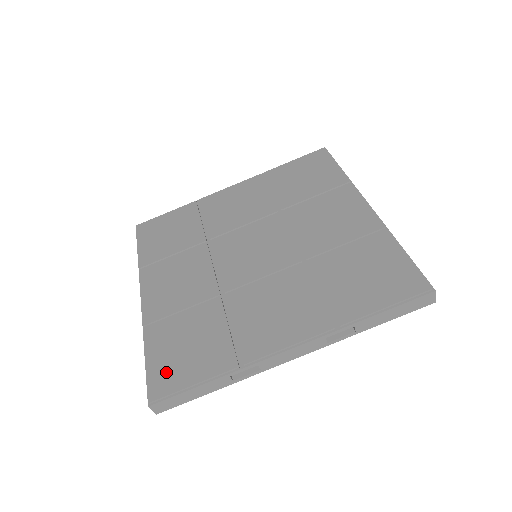
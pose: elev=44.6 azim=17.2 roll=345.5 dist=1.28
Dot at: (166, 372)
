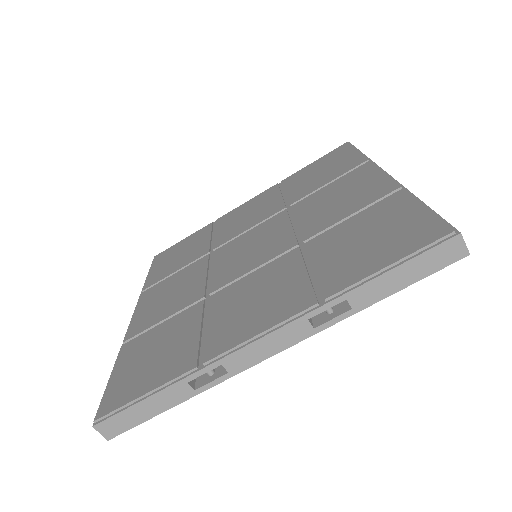
Dot at: (123, 385)
